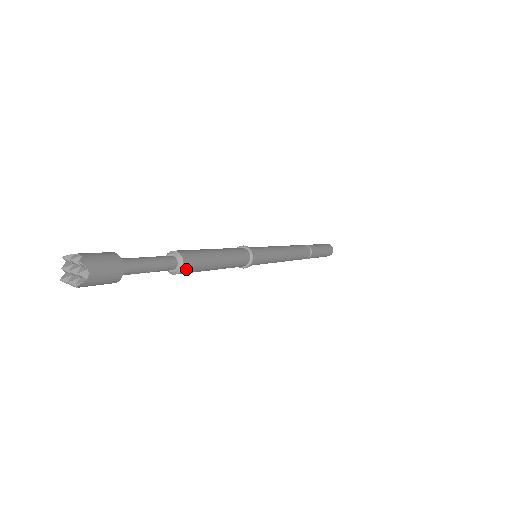
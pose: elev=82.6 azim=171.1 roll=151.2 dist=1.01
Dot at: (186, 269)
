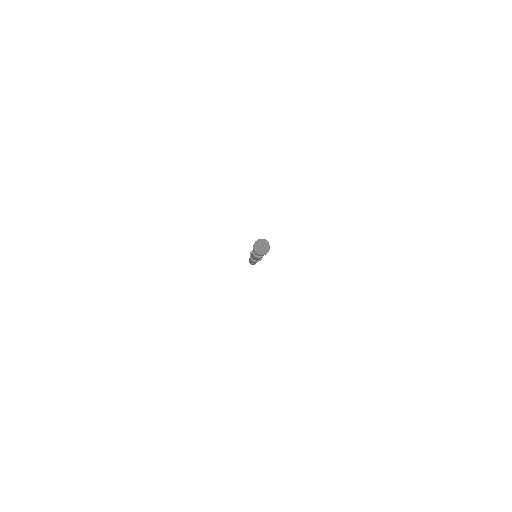
Dot at: occluded
